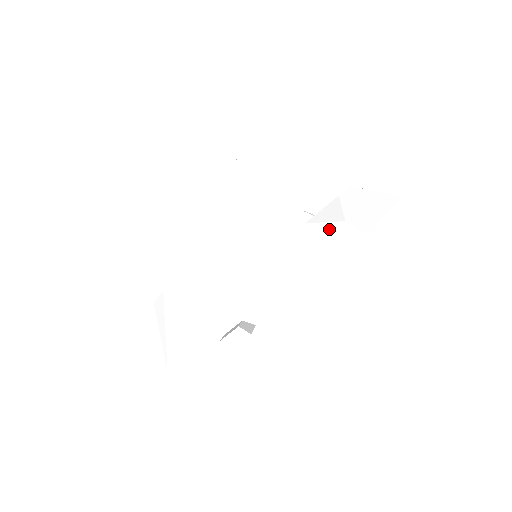
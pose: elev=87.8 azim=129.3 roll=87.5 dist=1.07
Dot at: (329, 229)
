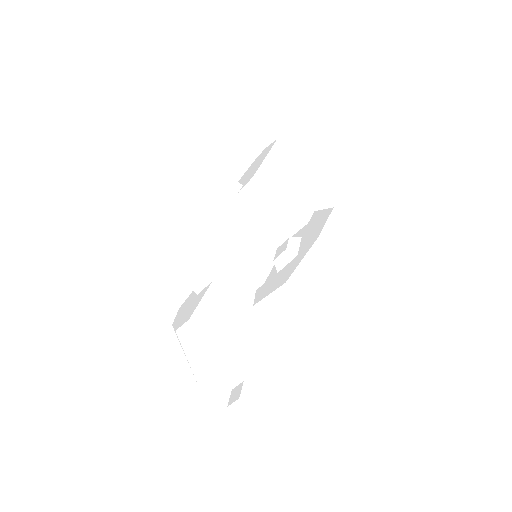
Dot at: (308, 297)
